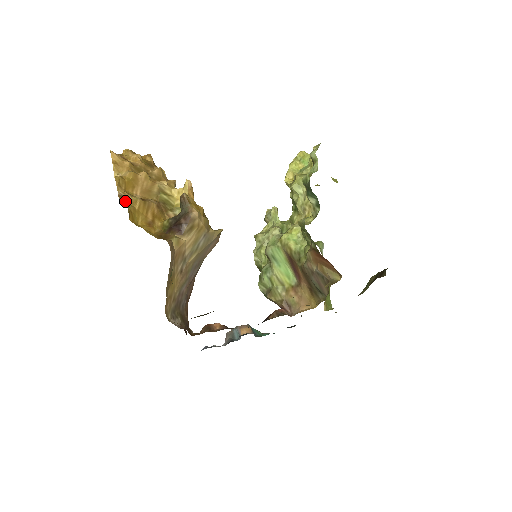
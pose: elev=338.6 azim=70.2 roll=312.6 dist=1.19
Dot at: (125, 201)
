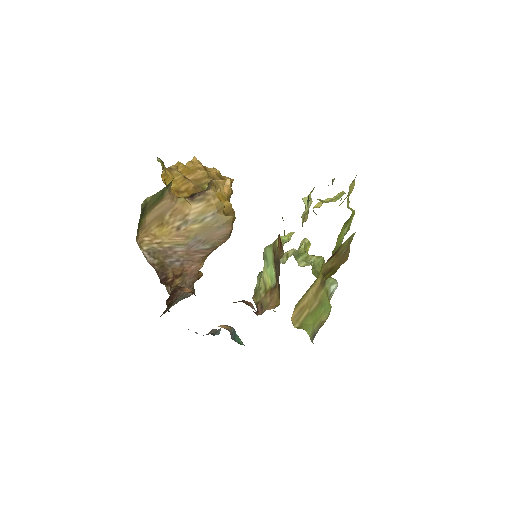
Dot at: (170, 171)
